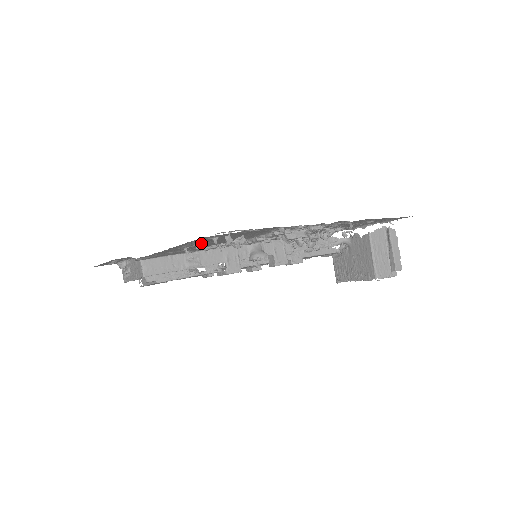
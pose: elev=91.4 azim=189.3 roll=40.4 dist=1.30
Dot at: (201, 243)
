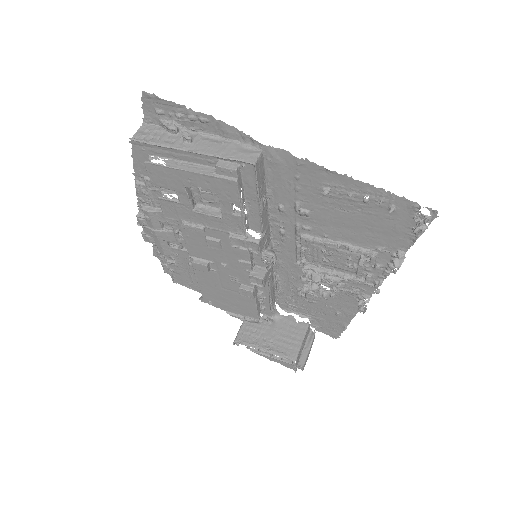
Dot at: (352, 200)
